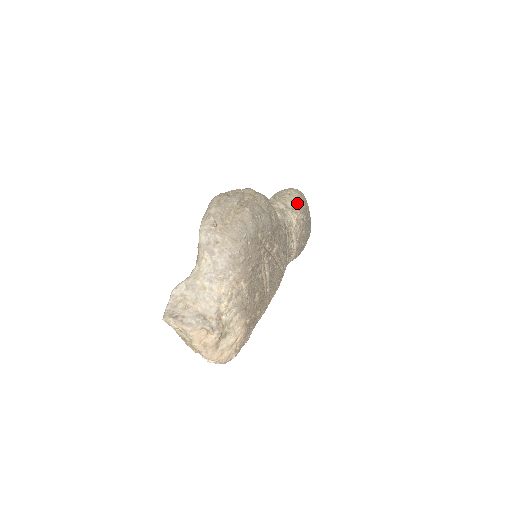
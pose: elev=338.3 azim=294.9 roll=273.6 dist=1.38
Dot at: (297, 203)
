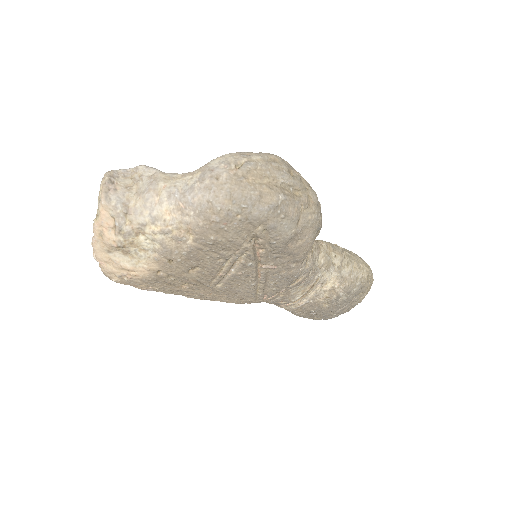
Dot at: (353, 279)
